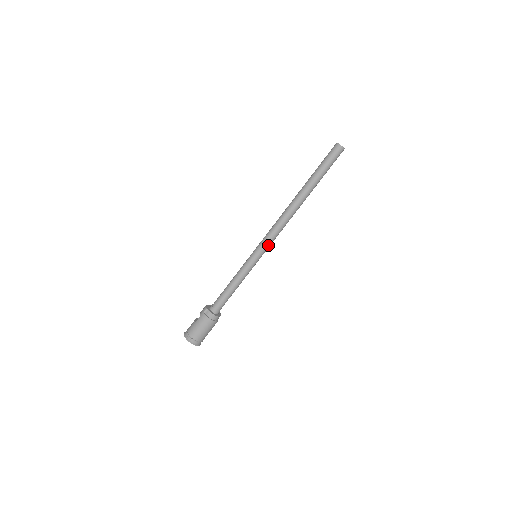
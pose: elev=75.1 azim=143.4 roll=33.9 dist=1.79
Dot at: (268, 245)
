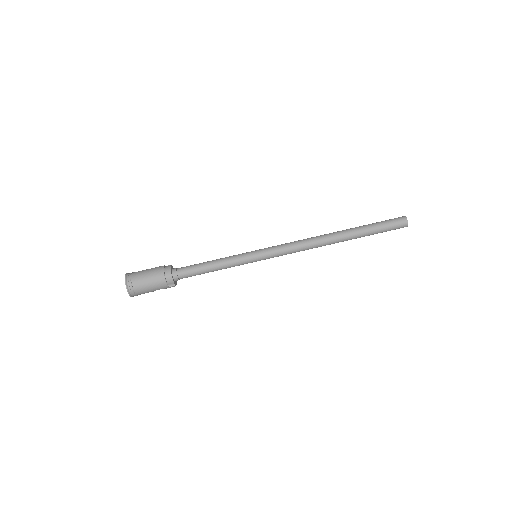
Dot at: (275, 249)
